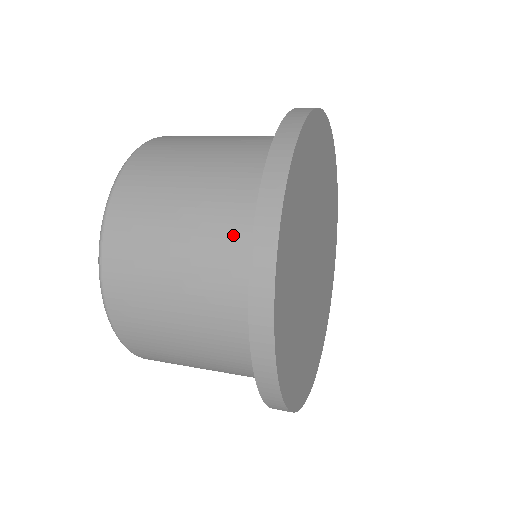
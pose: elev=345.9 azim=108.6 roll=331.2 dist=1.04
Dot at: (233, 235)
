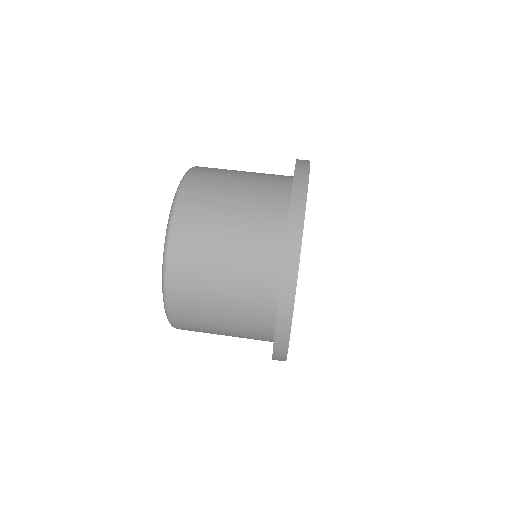
Dot at: (265, 246)
